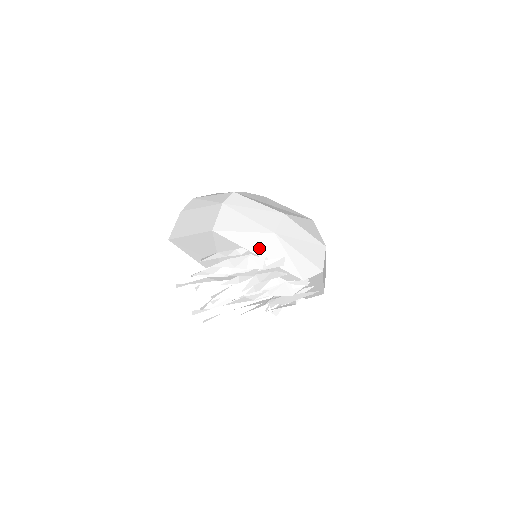
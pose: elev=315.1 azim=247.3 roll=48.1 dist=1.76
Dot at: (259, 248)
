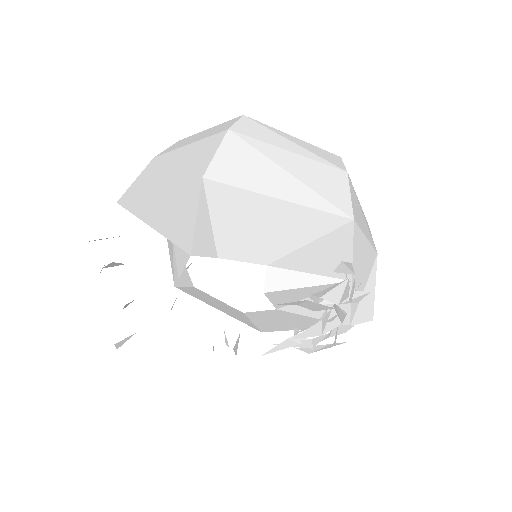
Dot at: (359, 269)
